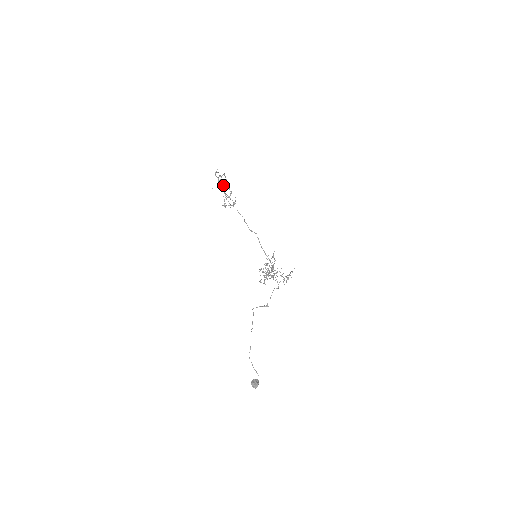
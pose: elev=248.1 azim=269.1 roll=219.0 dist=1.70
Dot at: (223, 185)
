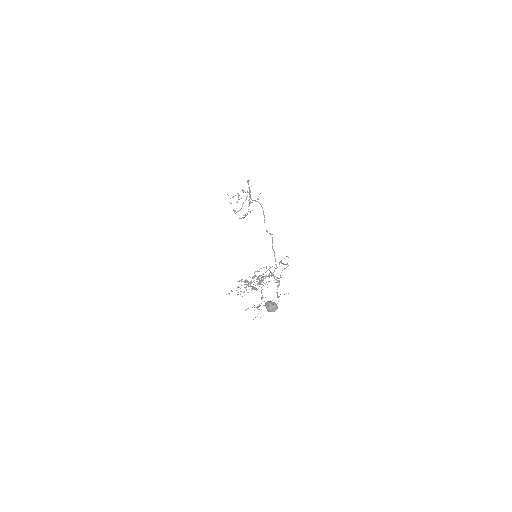
Dot at: occluded
